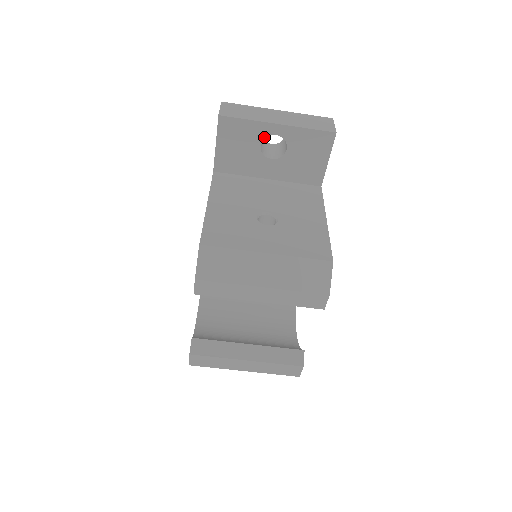
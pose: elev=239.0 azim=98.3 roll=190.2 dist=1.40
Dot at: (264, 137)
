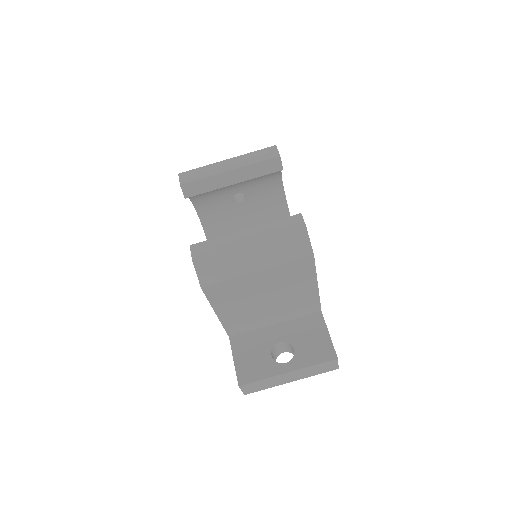
Dot at: occluded
